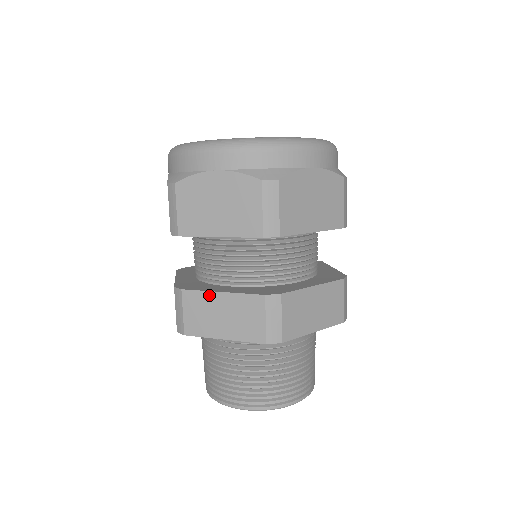
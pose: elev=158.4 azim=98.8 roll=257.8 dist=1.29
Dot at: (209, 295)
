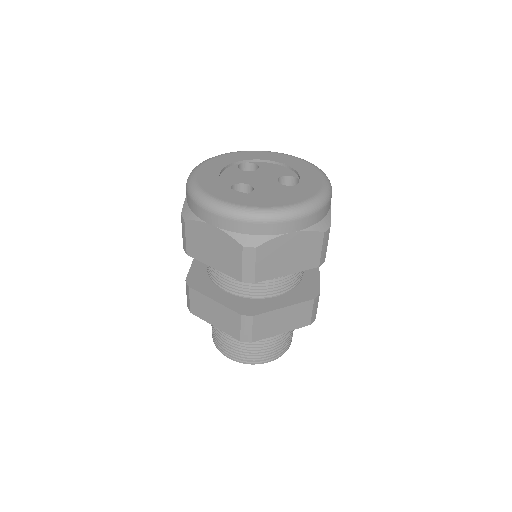
Dot at: (206, 298)
